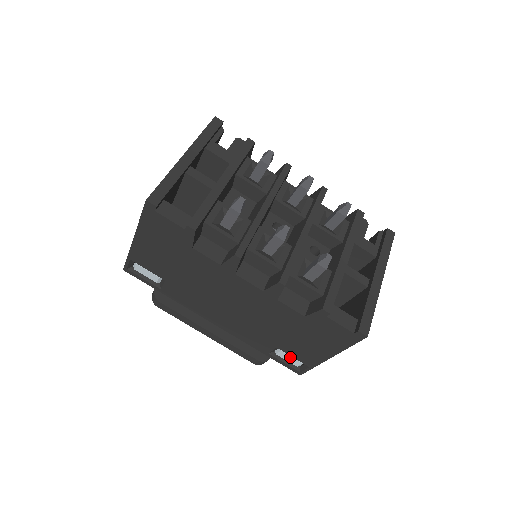
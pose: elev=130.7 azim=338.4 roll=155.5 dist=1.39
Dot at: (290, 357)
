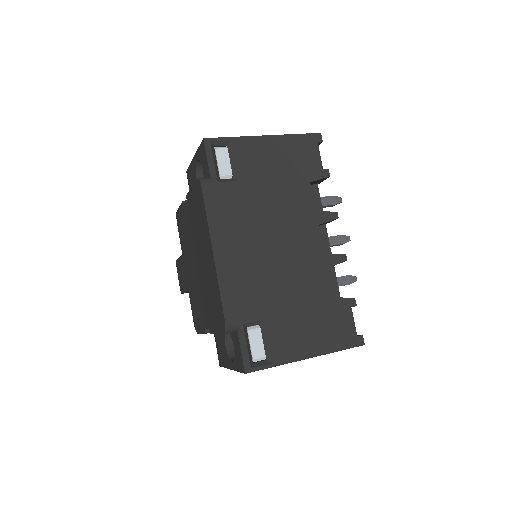
Dot at: (260, 341)
